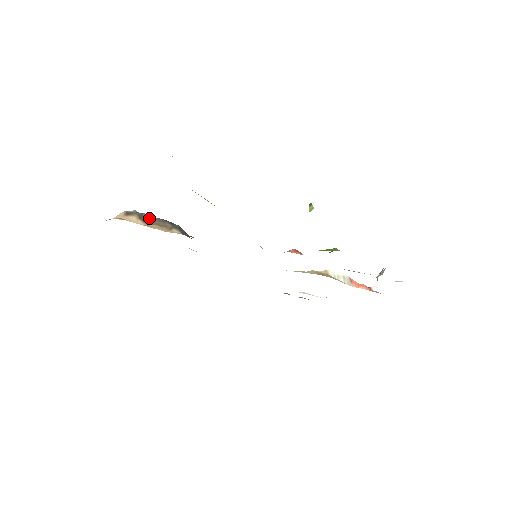
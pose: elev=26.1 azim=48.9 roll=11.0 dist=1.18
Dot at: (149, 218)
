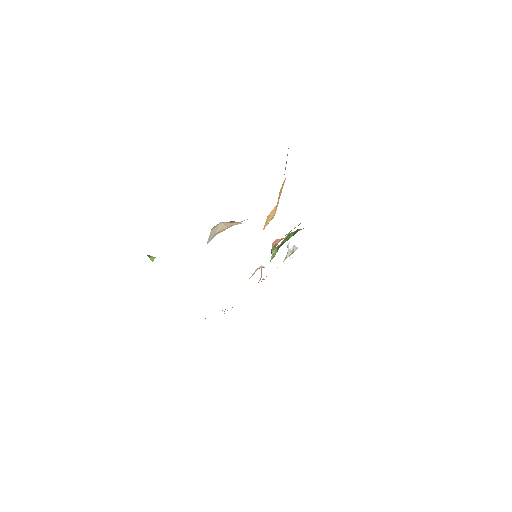
Dot at: occluded
